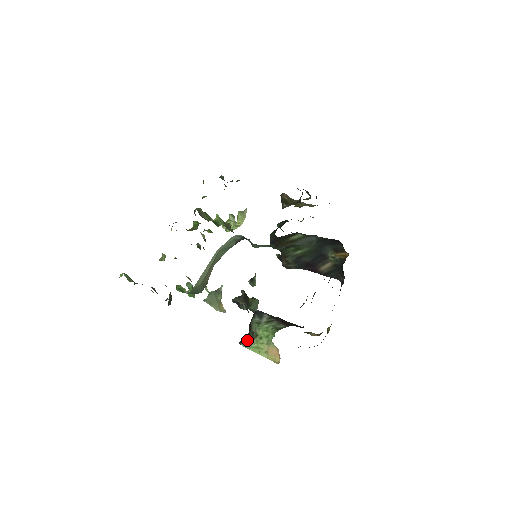
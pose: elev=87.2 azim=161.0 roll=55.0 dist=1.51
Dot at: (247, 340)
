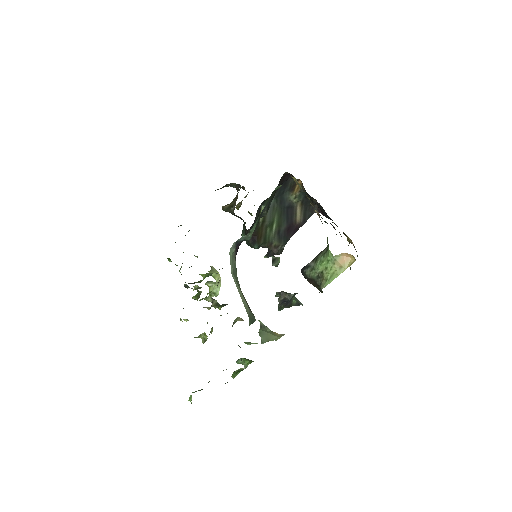
Dot at: (321, 283)
